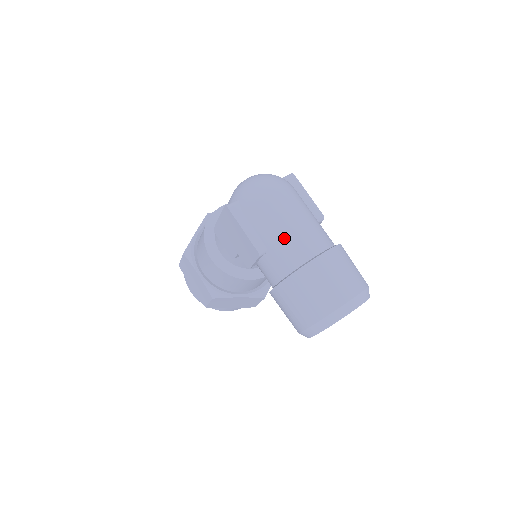
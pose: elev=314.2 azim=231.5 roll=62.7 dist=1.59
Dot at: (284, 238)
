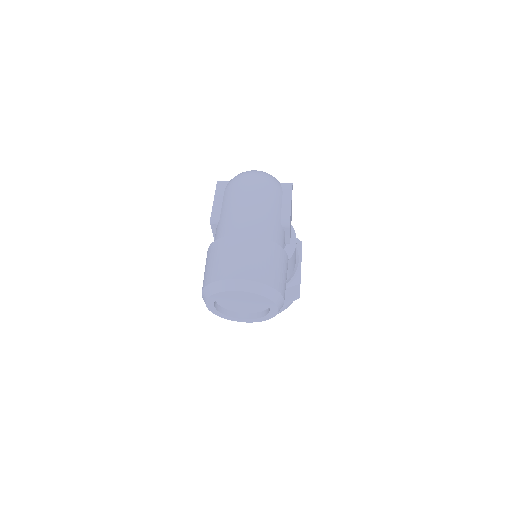
Dot at: (231, 214)
